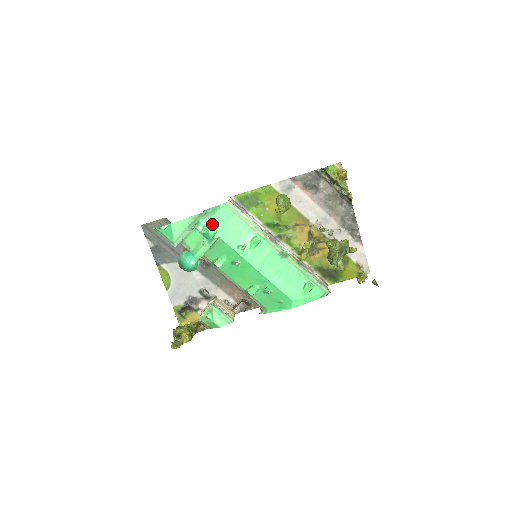
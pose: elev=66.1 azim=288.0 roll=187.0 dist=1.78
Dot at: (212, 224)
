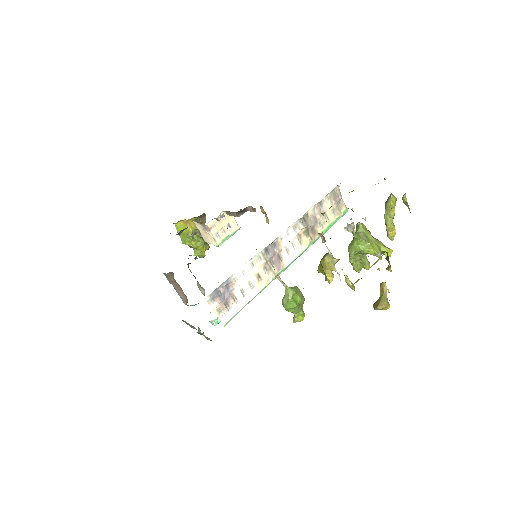
Dot at: (214, 320)
